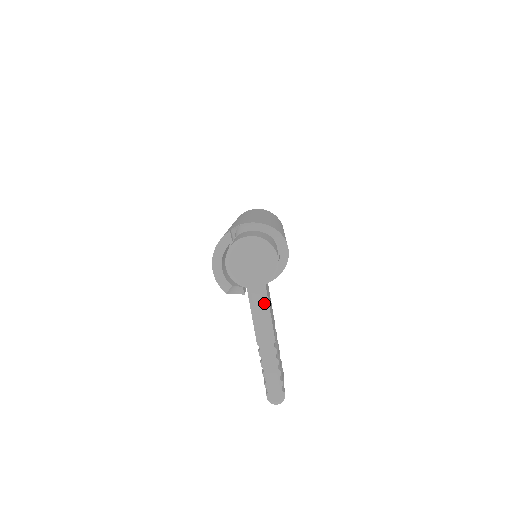
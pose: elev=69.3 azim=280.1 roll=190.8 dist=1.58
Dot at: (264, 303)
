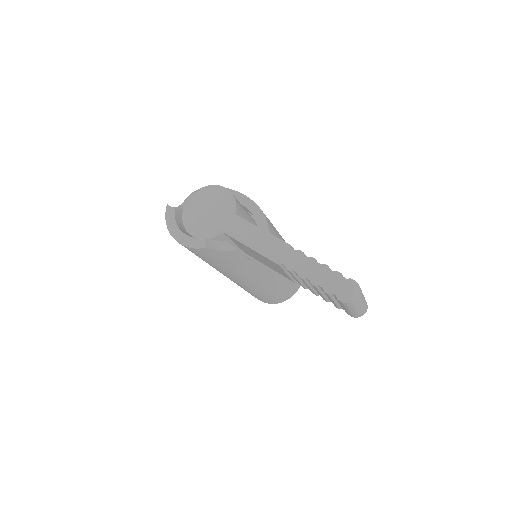
Dot at: (247, 226)
